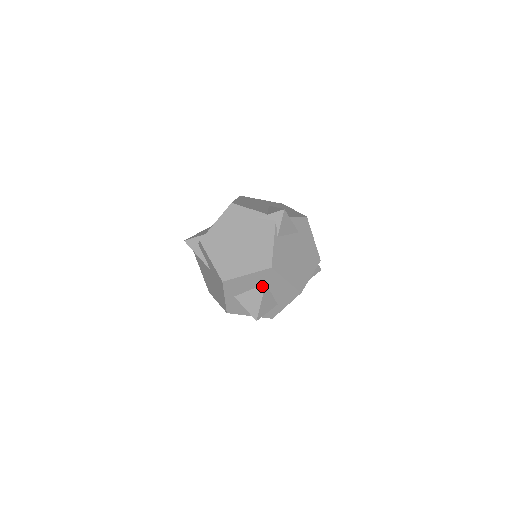
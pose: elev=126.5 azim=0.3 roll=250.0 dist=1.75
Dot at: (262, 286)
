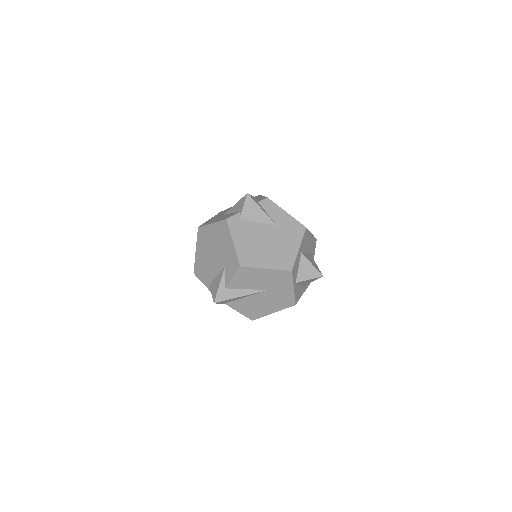
Dot at: (310, 254)
